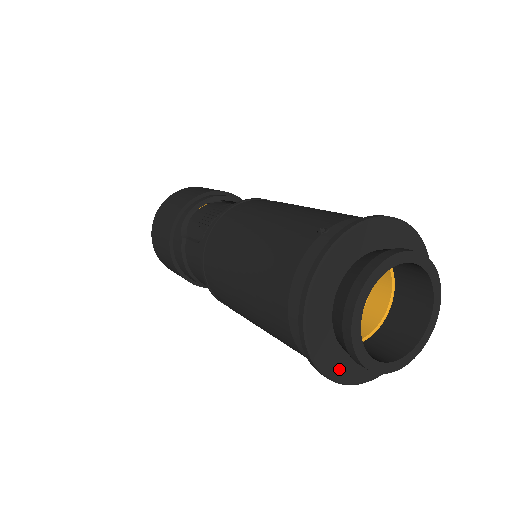
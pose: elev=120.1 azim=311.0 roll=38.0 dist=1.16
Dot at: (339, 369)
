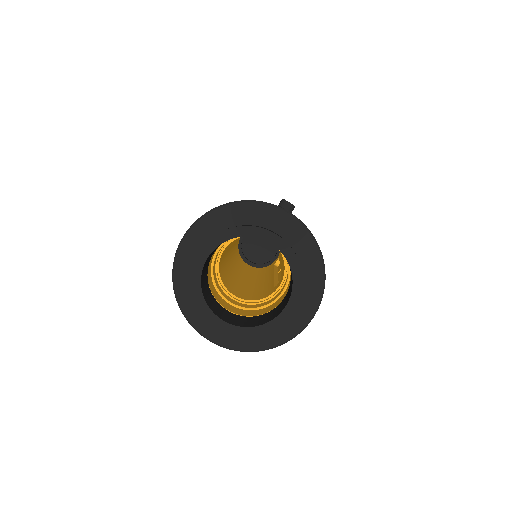
Dot at: (241, 340)
